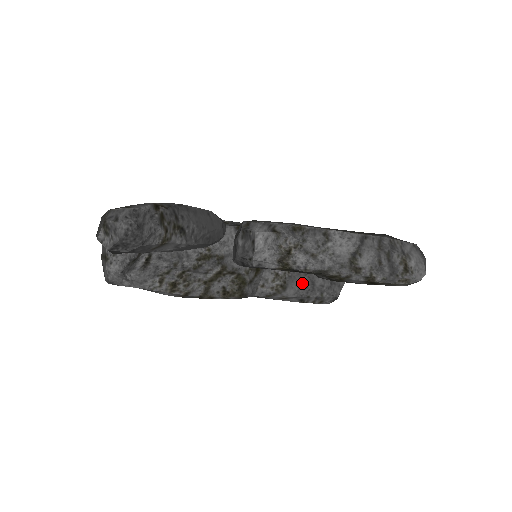
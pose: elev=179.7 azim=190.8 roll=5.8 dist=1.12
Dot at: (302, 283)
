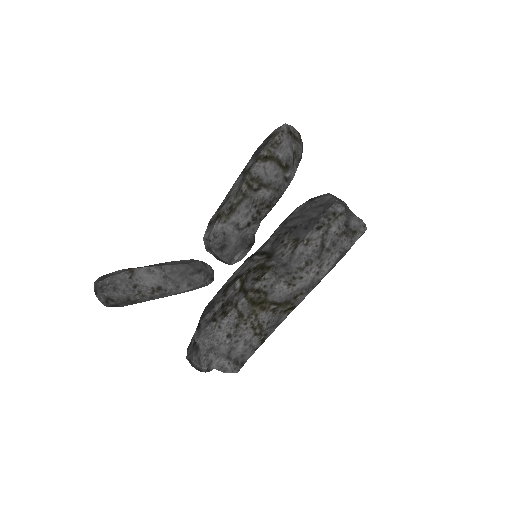
Dot at: (304, 227)
